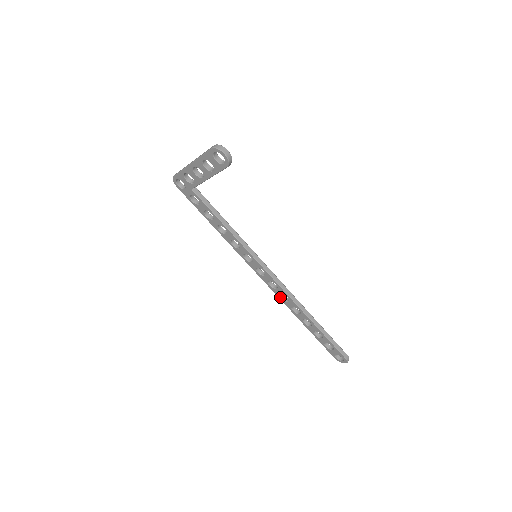
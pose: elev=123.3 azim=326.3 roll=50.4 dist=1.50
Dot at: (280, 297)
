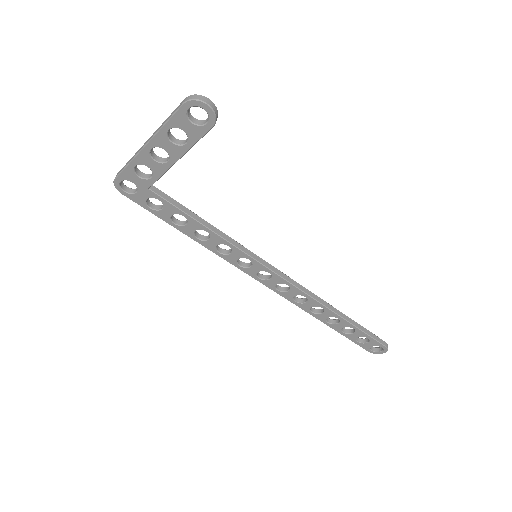
Dot at: (293, 301)
